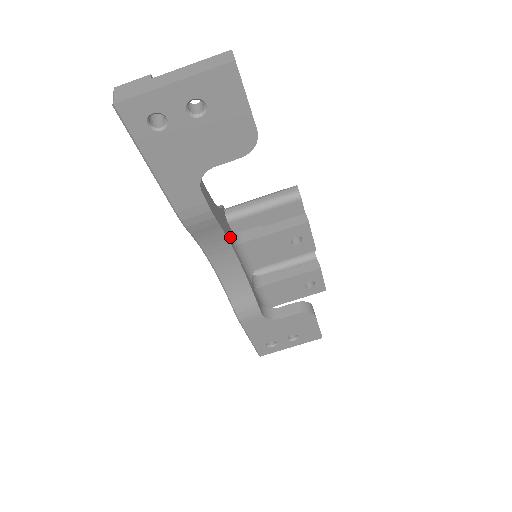
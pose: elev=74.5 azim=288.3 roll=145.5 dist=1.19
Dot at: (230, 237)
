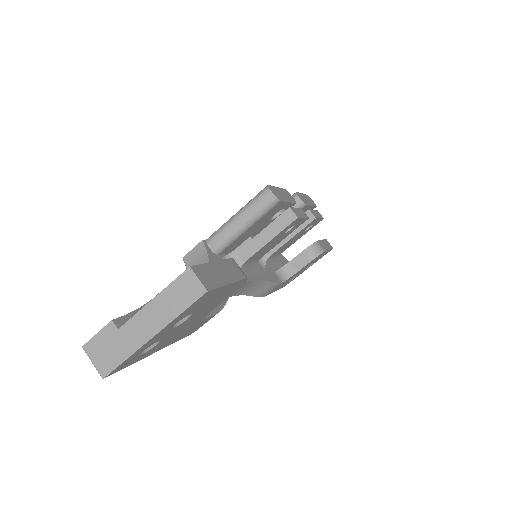
Dot at: occluded
